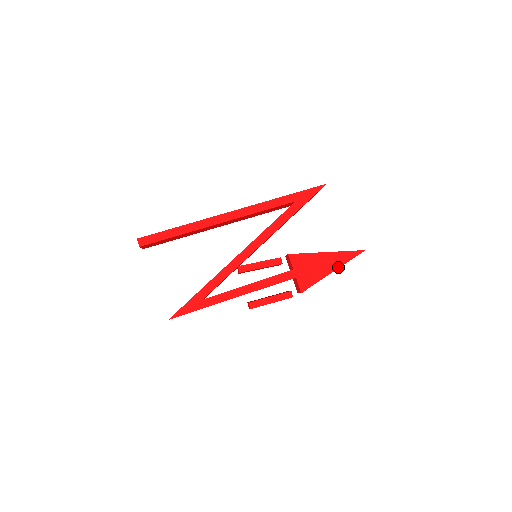
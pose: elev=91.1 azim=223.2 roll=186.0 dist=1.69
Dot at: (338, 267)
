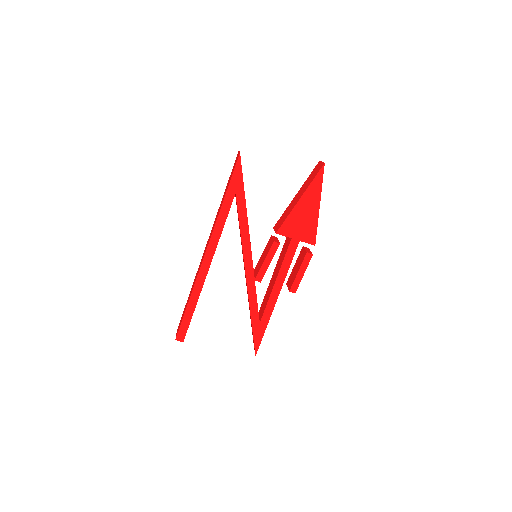
Dot at: (319, 199)
